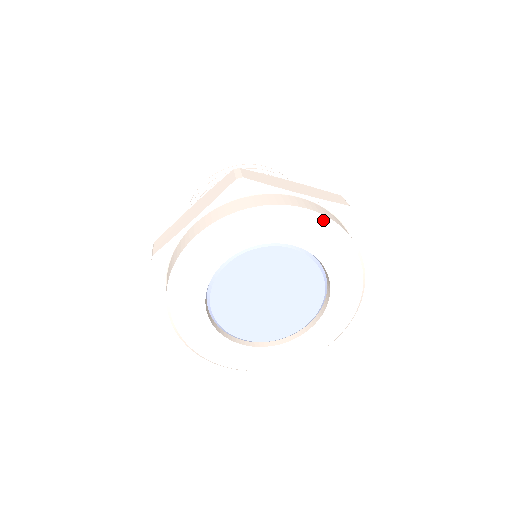
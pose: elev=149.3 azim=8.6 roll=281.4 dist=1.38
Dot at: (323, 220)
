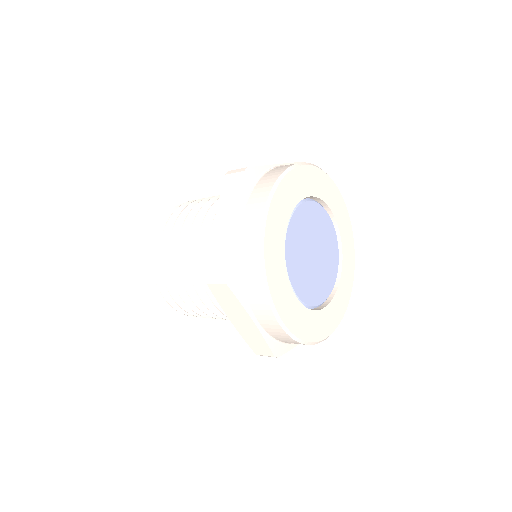
Dot at: (348, 215)
